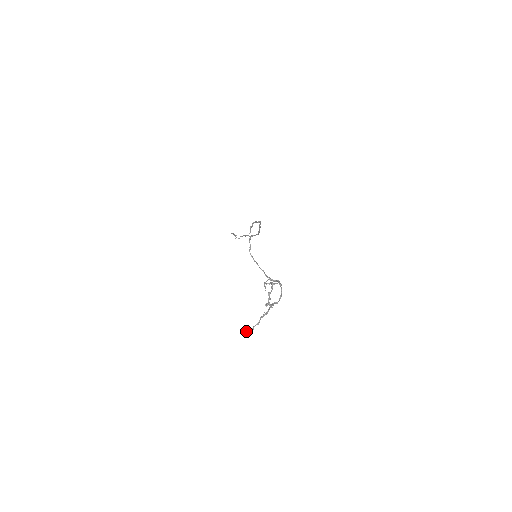
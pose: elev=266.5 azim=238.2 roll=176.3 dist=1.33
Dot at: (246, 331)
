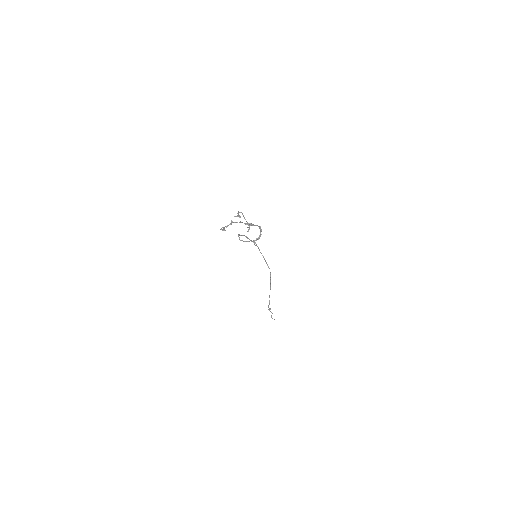
Dot at: occluded
